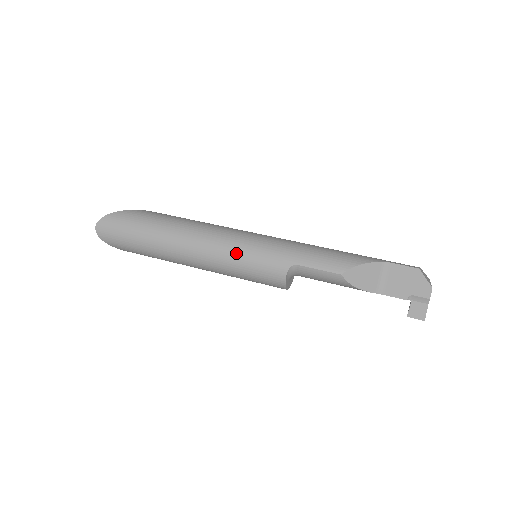
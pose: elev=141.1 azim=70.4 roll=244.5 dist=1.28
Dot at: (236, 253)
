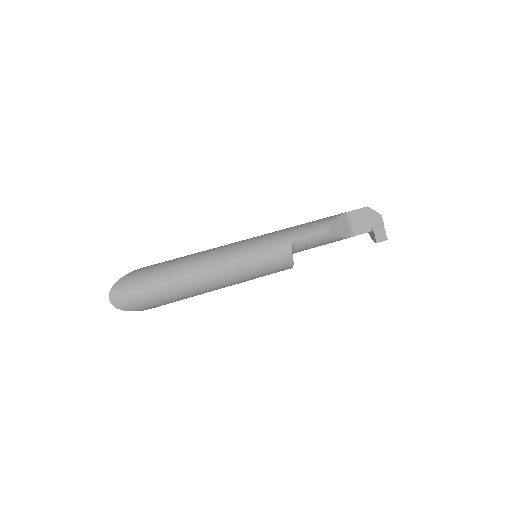
Dot at: (247, 255)
